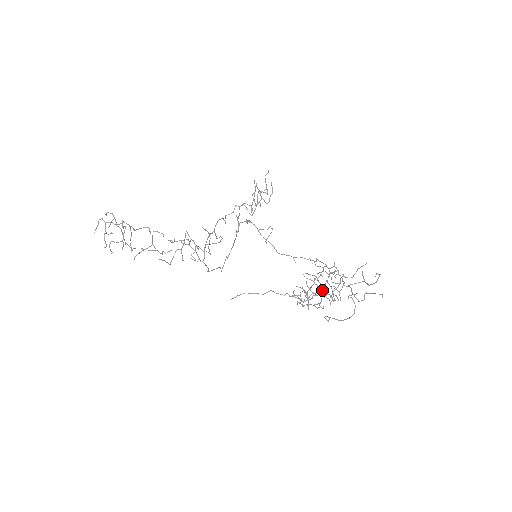
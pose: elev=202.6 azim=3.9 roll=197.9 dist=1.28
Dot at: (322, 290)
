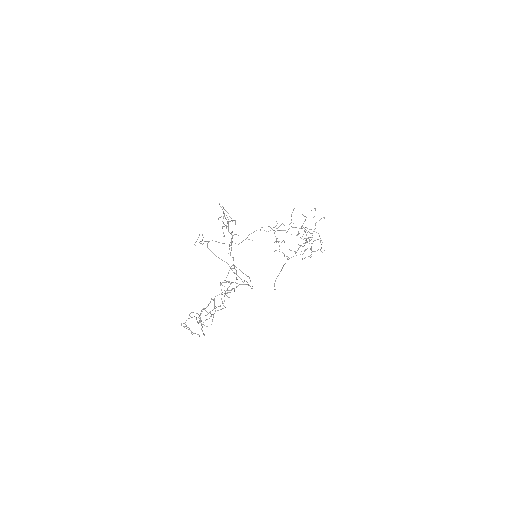
Dot at: occluded
